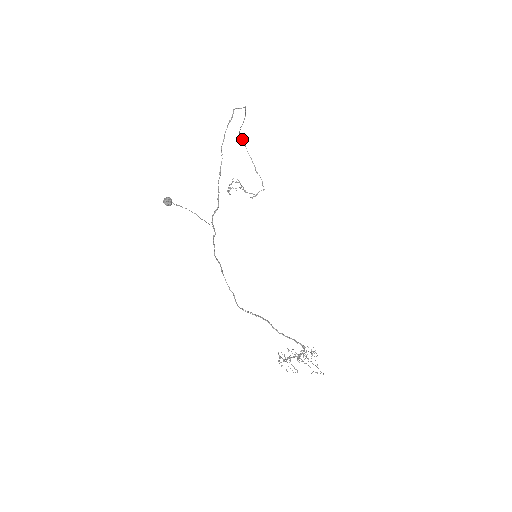
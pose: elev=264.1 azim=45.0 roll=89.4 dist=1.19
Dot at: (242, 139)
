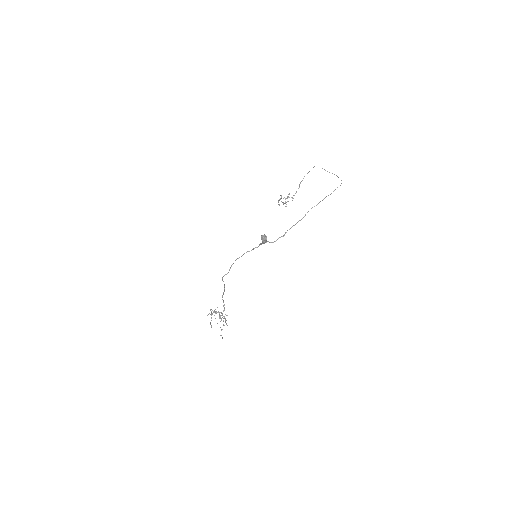
Dot at: occluded
